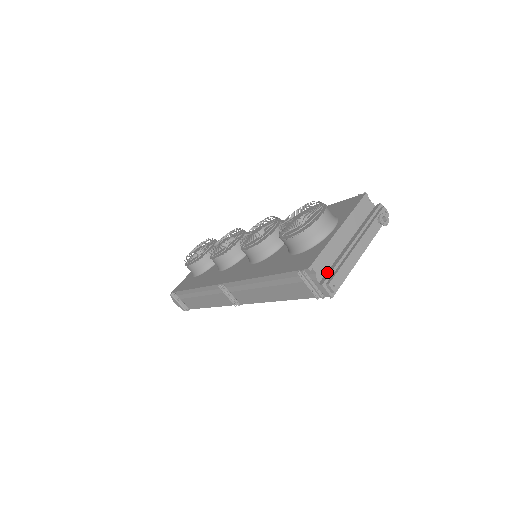
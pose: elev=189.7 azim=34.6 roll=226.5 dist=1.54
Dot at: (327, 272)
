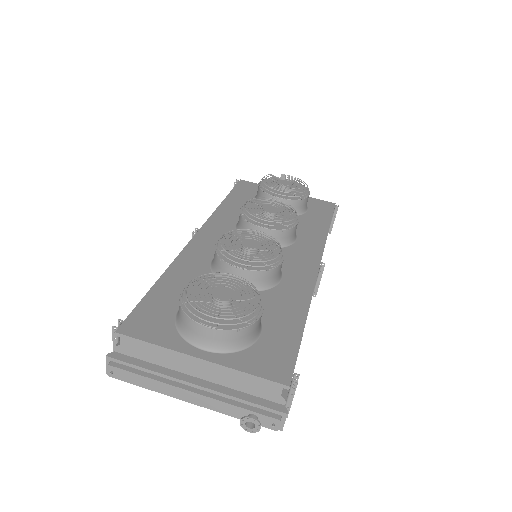
Dot at: (133, 358)
